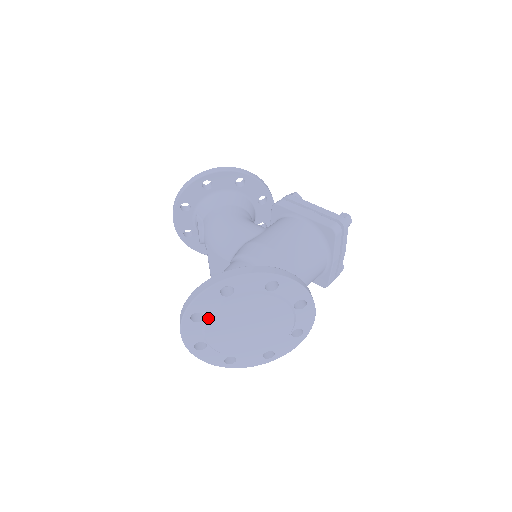
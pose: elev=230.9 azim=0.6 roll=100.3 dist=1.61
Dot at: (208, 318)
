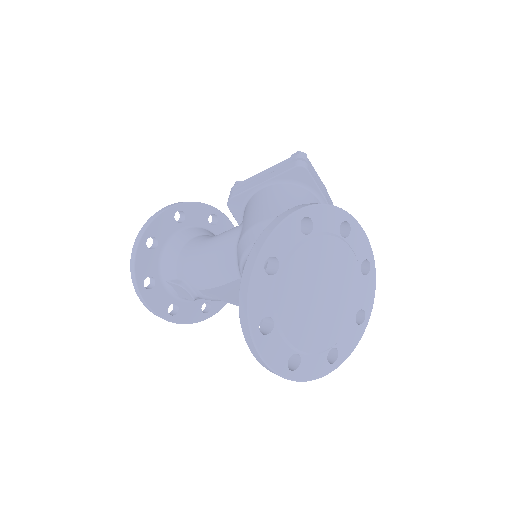
Dot at: (277, 316)
